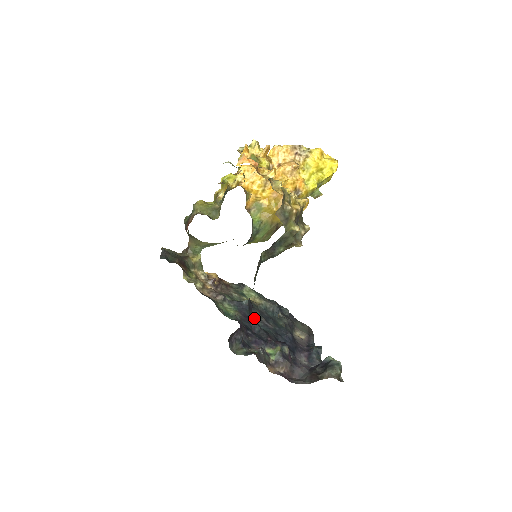
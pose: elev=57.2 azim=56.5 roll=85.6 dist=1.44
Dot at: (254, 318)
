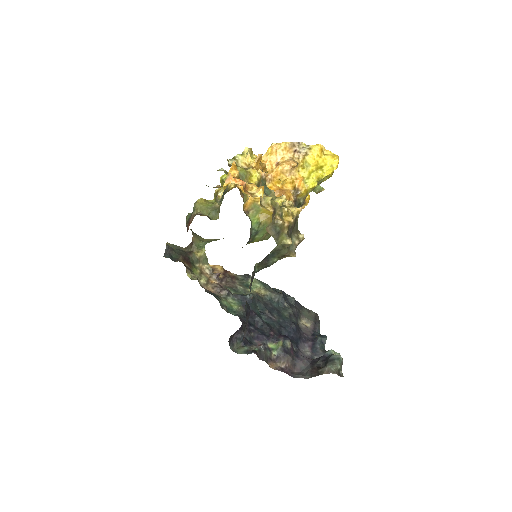
Dot at: (258, 311)
